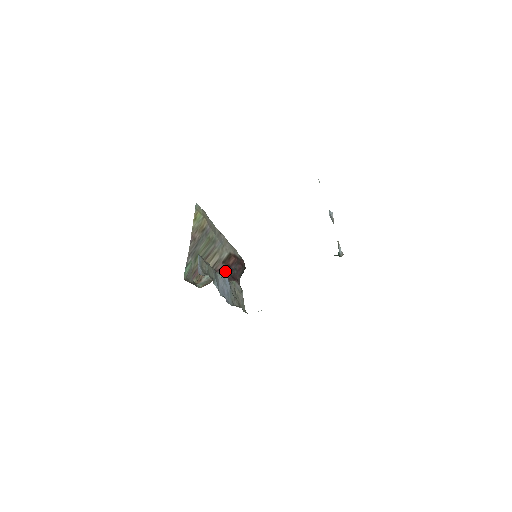
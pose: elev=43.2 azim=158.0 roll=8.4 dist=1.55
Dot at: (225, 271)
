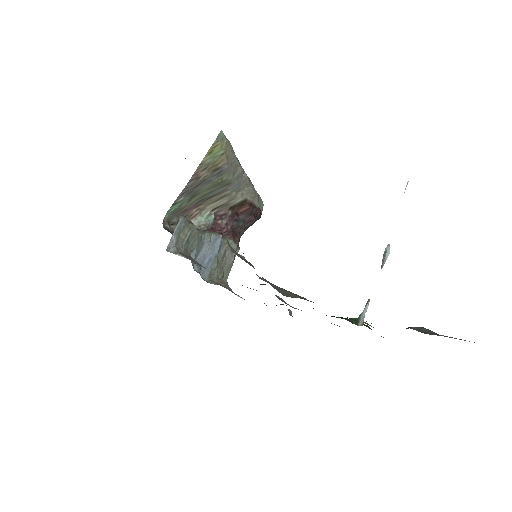
Dot at: (228, 220)
